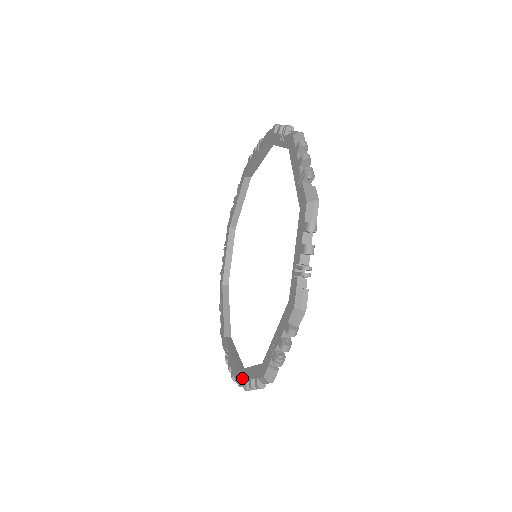
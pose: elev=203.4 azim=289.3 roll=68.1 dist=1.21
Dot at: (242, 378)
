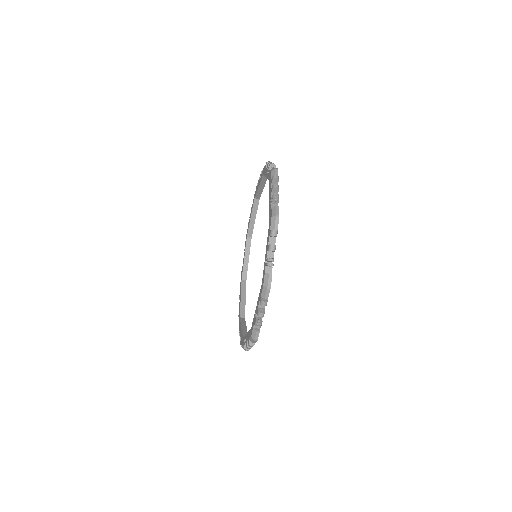
Dot at: (264, 268)
